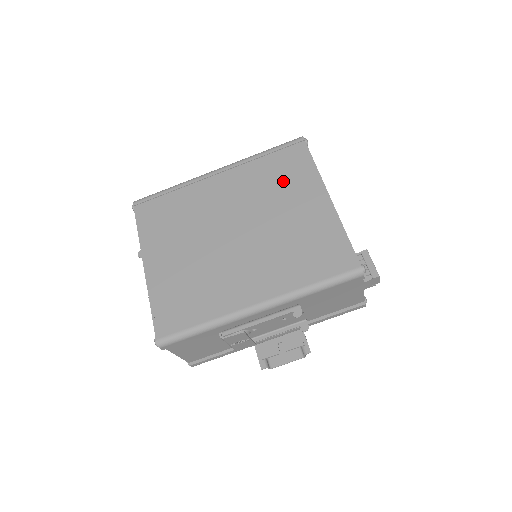
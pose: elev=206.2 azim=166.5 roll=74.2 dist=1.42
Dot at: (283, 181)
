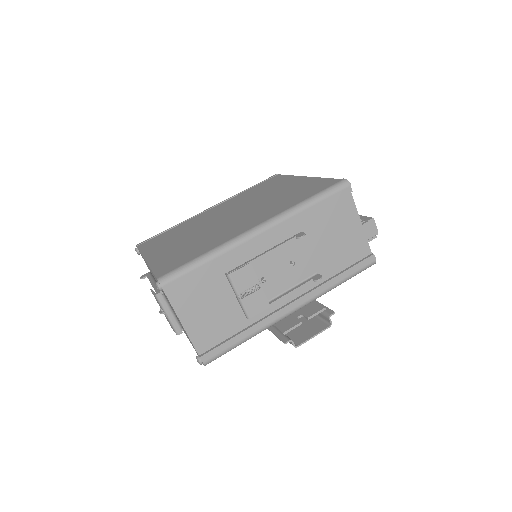
Dot at: (265, 188)
